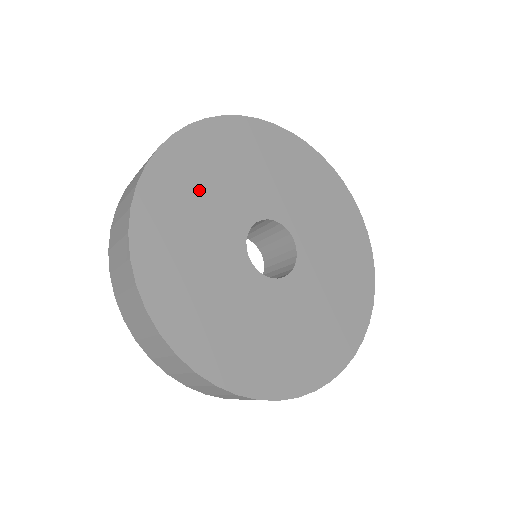
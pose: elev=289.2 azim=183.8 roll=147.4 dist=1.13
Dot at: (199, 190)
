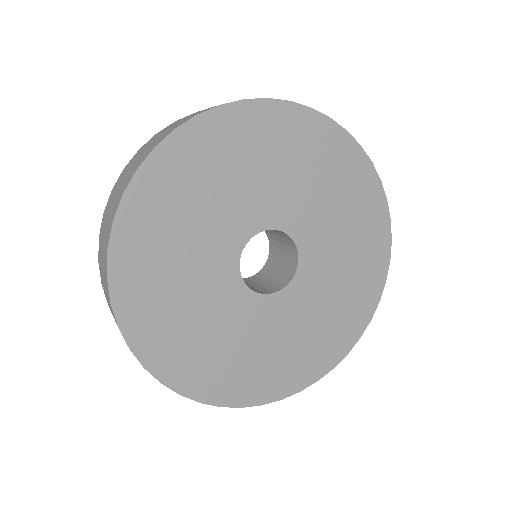
Dot at: (186, 321)
